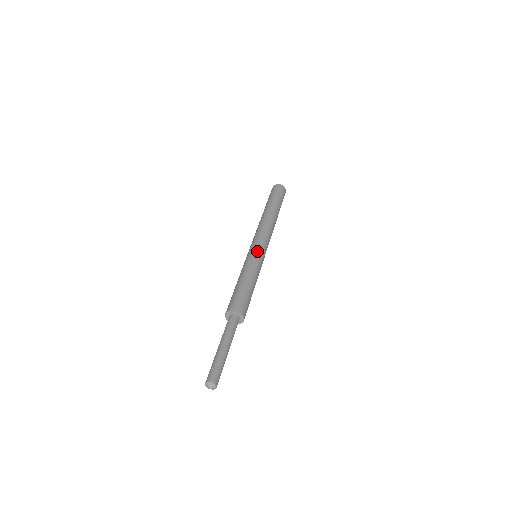
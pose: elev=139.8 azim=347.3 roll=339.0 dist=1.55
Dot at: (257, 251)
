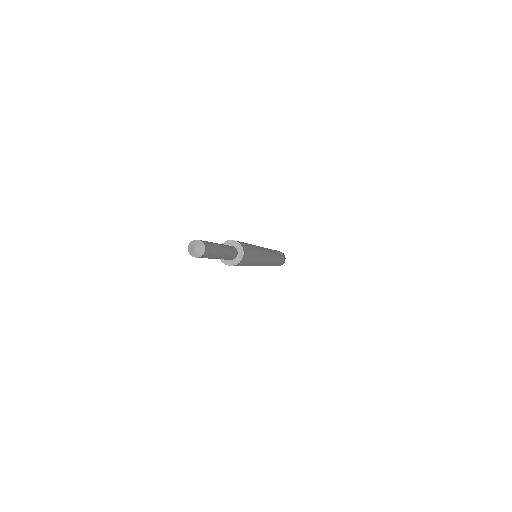
Dot at: occluded
